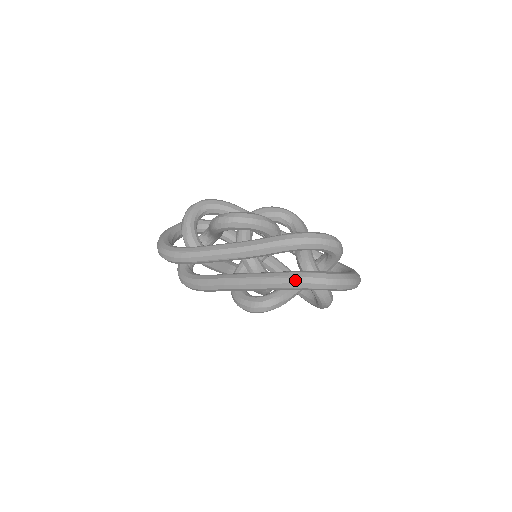
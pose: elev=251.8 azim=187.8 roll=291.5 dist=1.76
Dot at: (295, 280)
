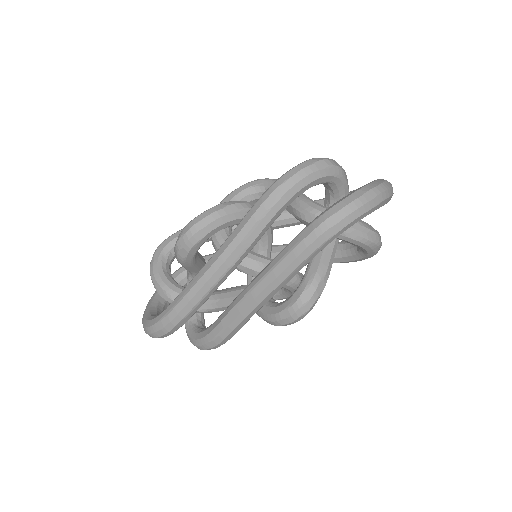
Dot at: (310, 239)
